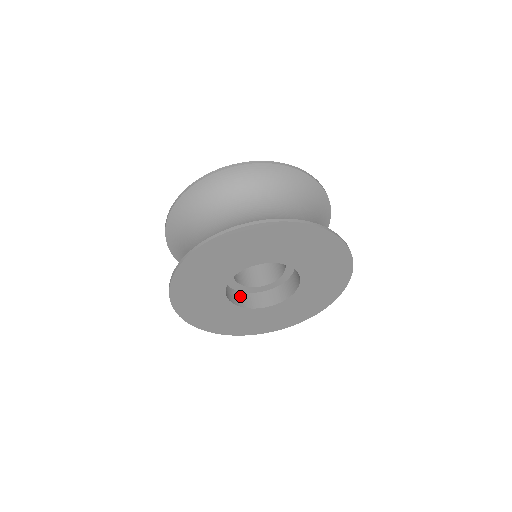
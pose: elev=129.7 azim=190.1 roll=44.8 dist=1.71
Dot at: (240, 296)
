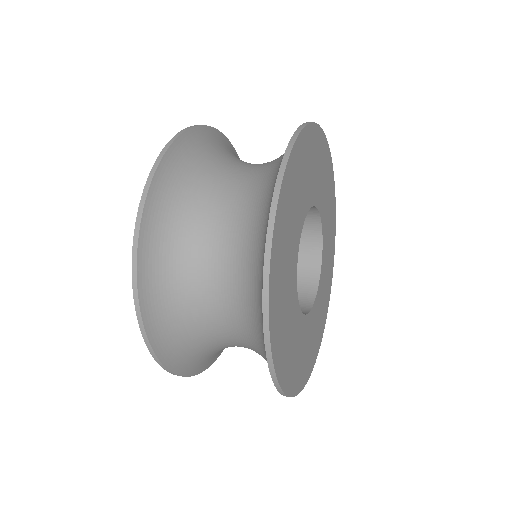
Dot at: occluded
